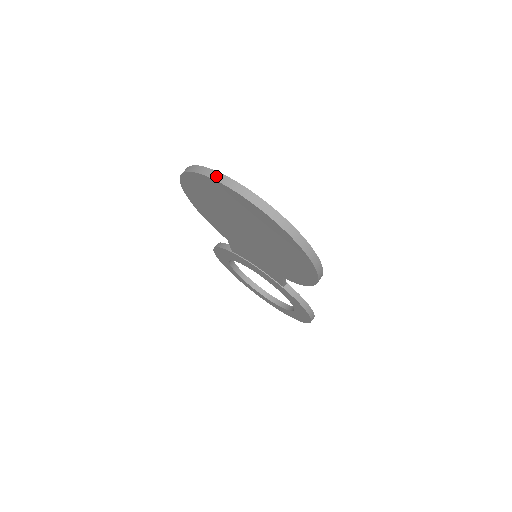
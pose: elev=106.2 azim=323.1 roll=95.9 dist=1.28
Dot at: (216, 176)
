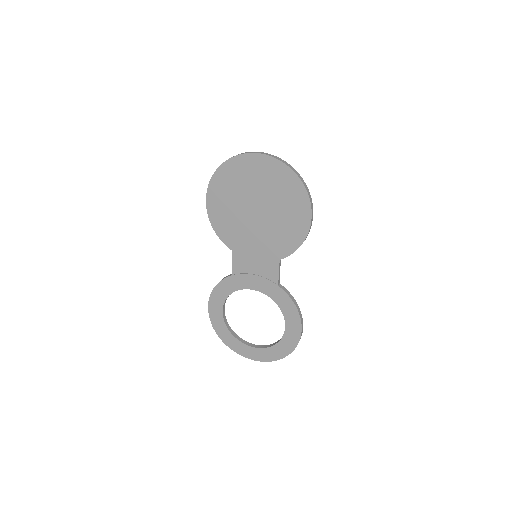
Dot at: (243, 153)
